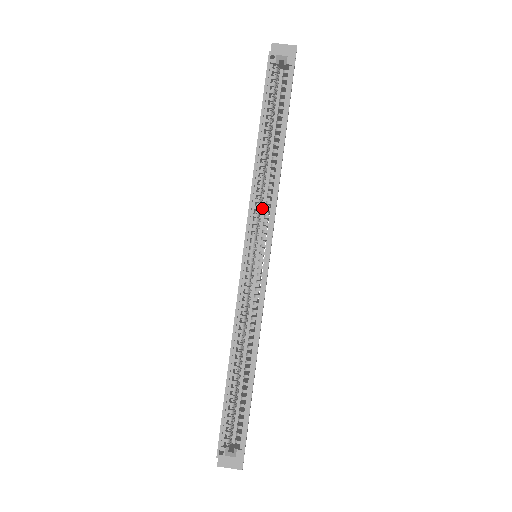
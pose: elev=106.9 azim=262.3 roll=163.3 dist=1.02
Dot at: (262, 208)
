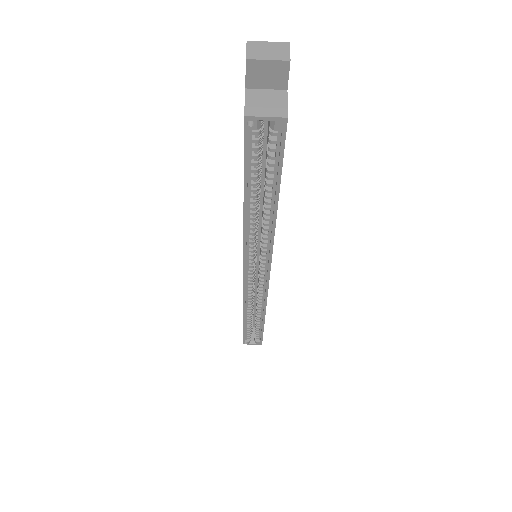
Dot at: occluded
